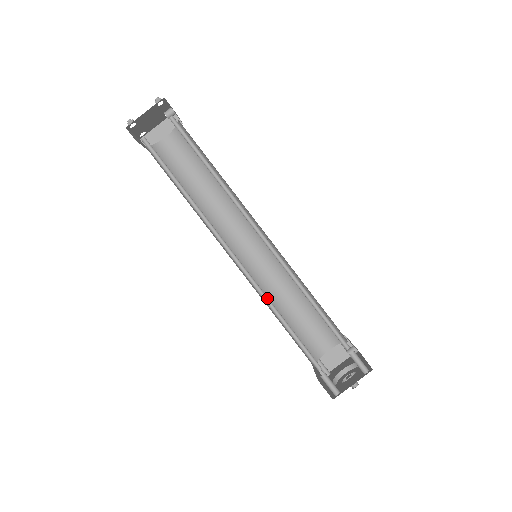
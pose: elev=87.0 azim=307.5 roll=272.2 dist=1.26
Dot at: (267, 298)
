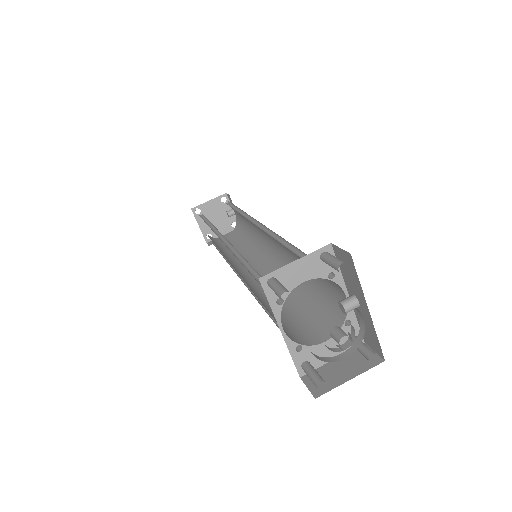
Dot at: (244, 261)
